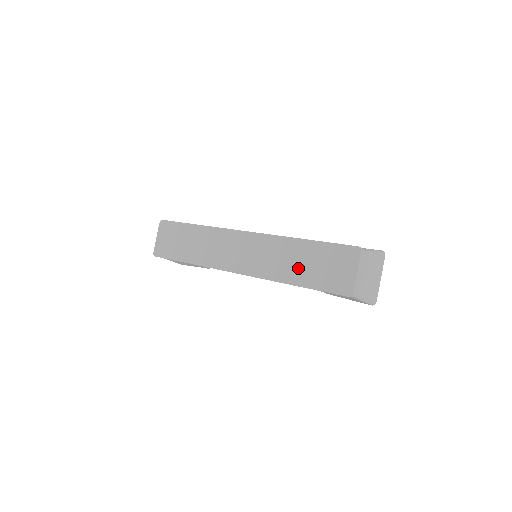
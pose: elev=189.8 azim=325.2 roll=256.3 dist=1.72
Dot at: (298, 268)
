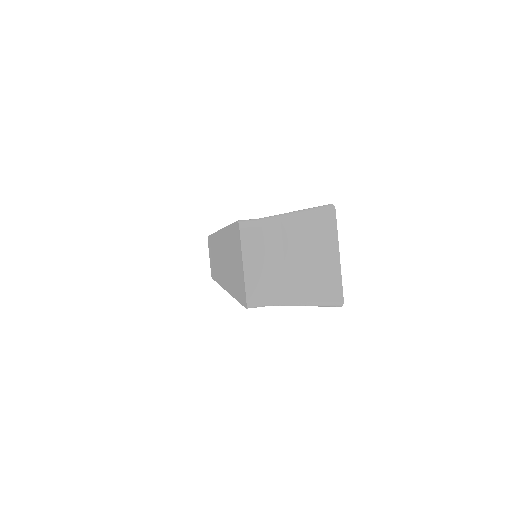
Dot at: (230, 271)
